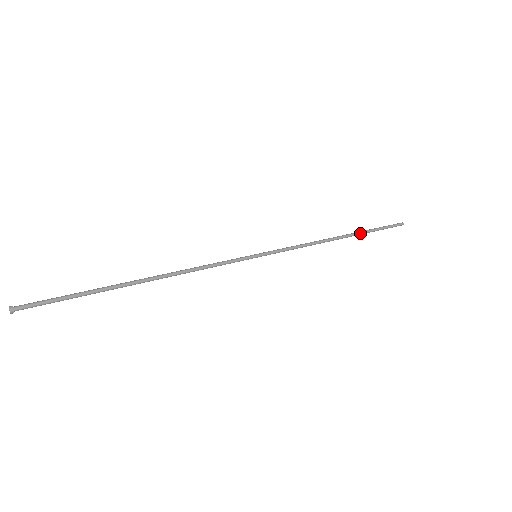
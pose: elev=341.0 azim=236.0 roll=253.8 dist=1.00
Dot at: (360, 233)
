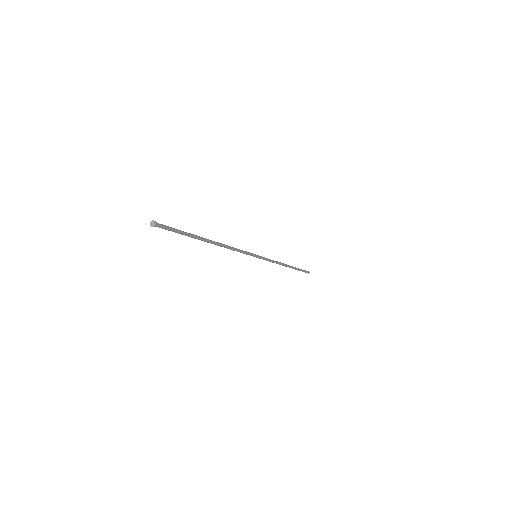
Dot at: (294, 268)
